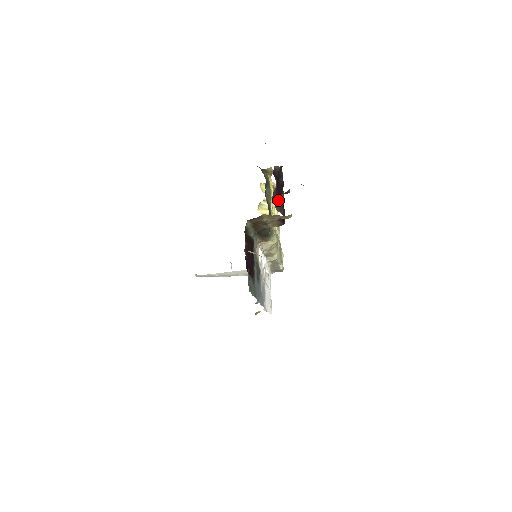
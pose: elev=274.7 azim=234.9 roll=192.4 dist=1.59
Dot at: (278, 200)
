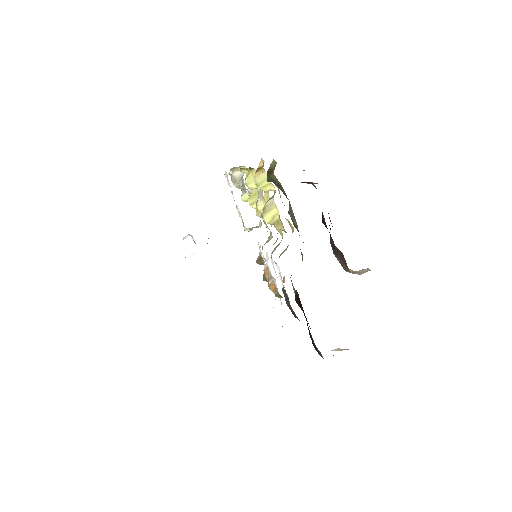
Dot at: occluded
